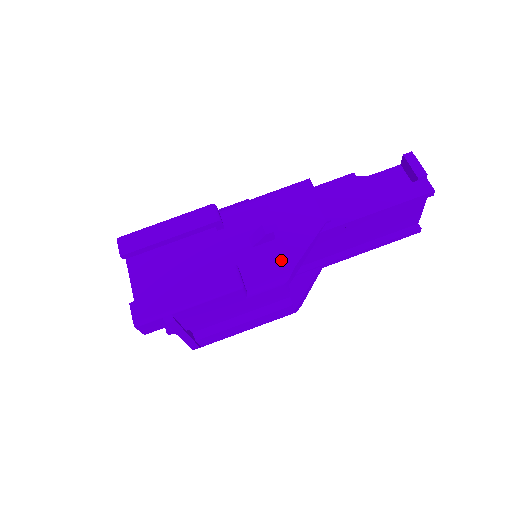
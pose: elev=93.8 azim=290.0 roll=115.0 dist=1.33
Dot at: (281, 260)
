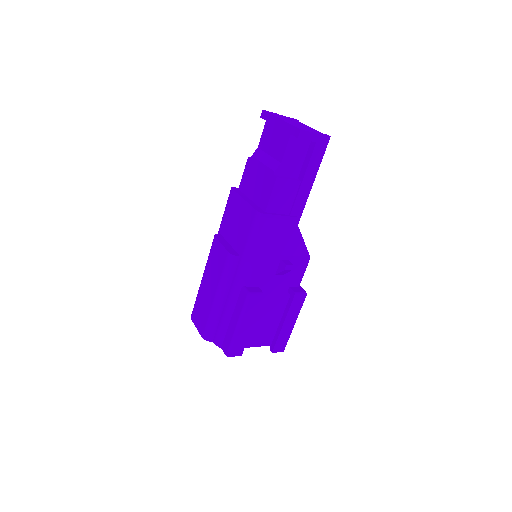
Dot at: (301, 262)
